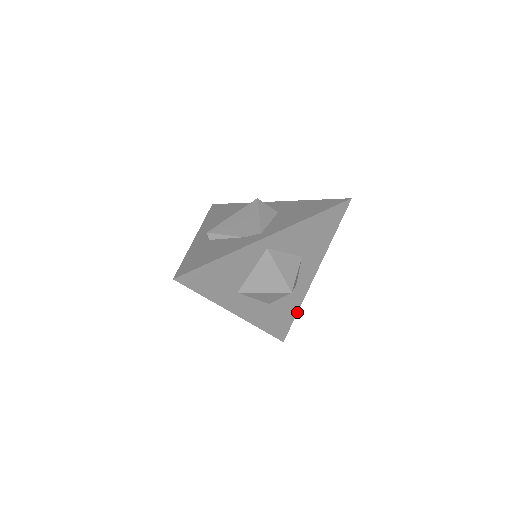
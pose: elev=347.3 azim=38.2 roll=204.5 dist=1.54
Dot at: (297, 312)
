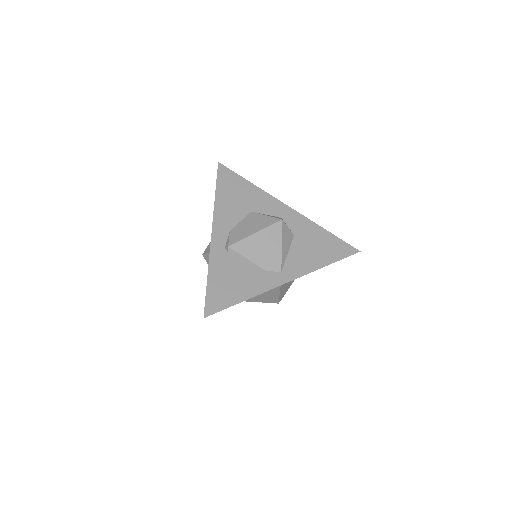
Dot at: occluded
